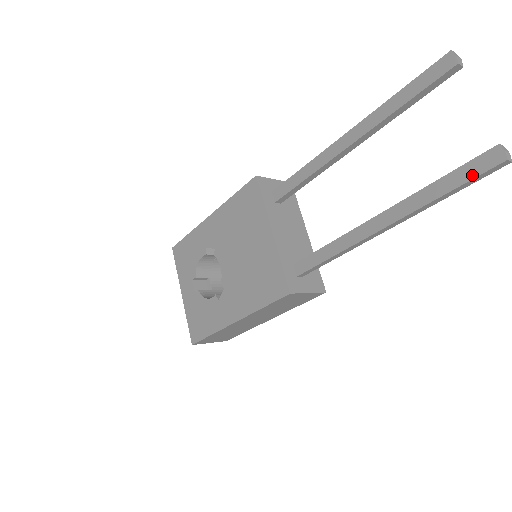
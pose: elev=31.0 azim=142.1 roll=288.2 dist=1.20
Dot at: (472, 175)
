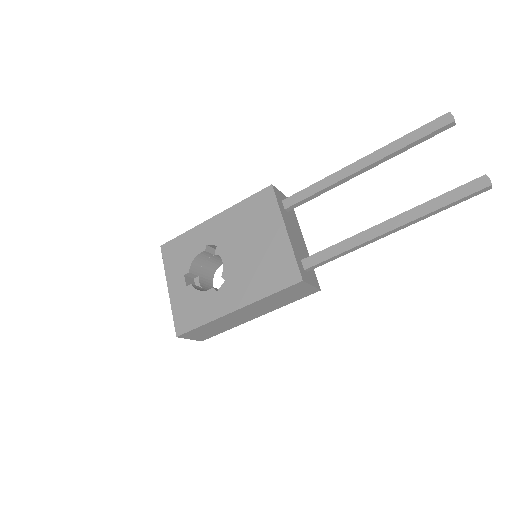
Dot at: (466, 194)
